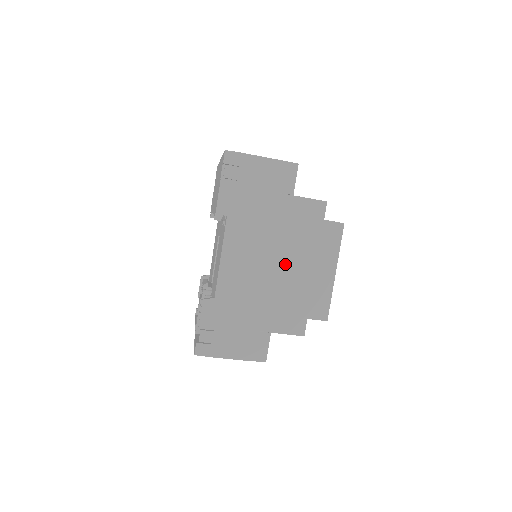
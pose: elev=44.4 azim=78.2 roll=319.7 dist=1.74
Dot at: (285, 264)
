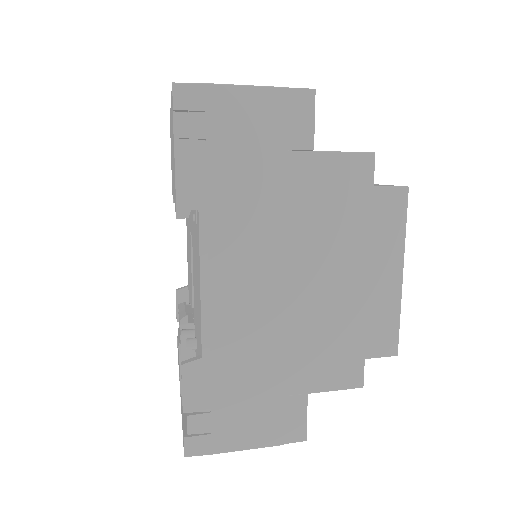
Dot at: (316, 276)
